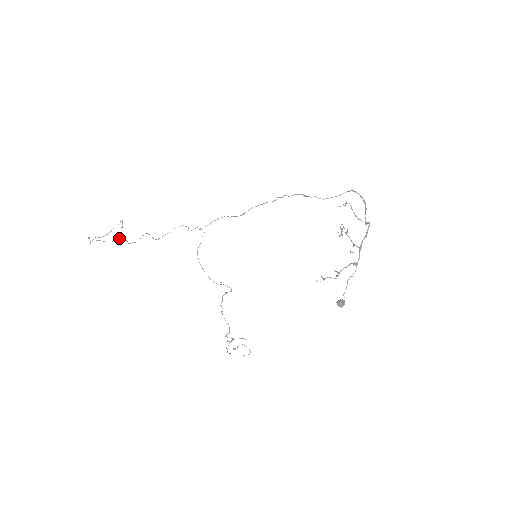
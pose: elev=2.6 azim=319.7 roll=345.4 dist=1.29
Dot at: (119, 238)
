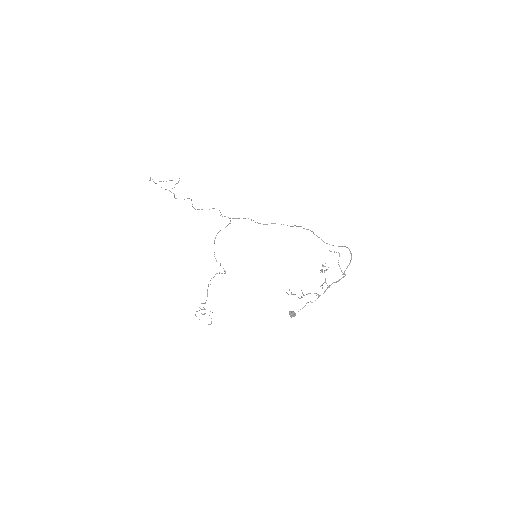
Dot at: occluded
